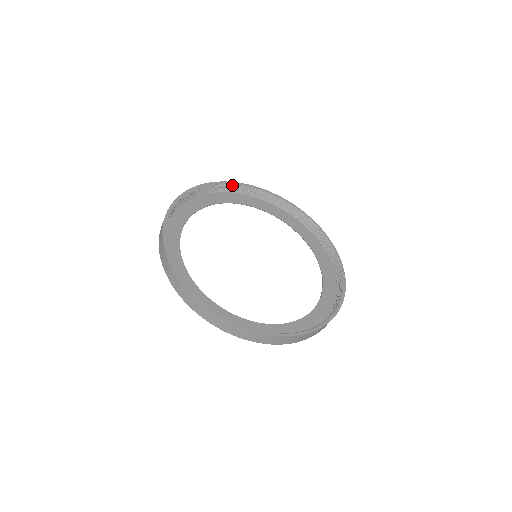
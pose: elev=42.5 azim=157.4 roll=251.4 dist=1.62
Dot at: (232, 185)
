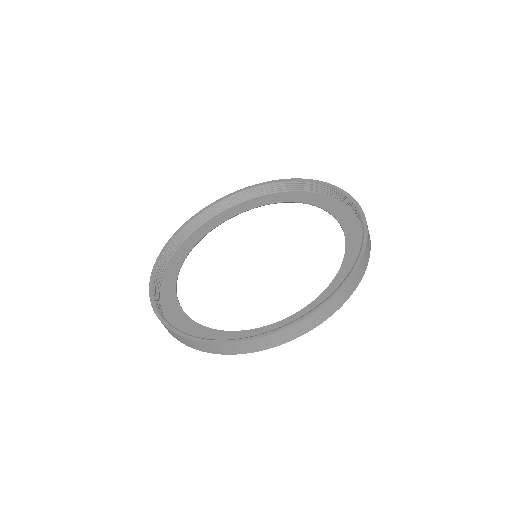
Dot at: (311, 183)
